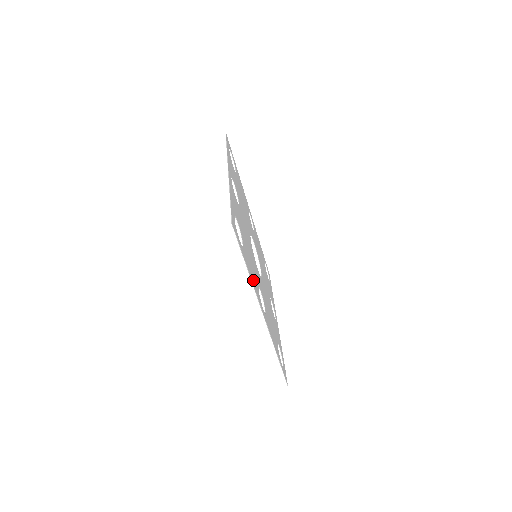
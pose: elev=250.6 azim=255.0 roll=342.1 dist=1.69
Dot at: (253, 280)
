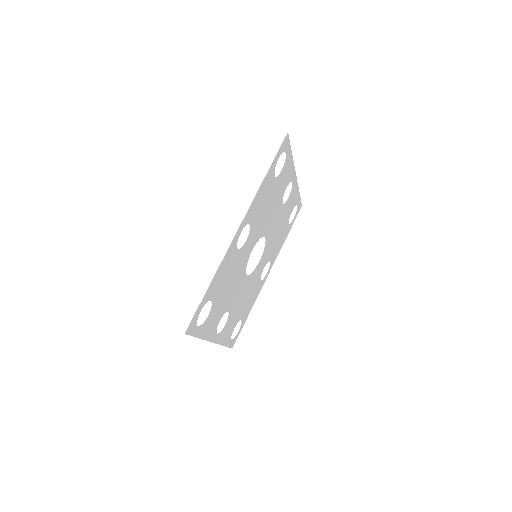
Dot at: (258, 198)
